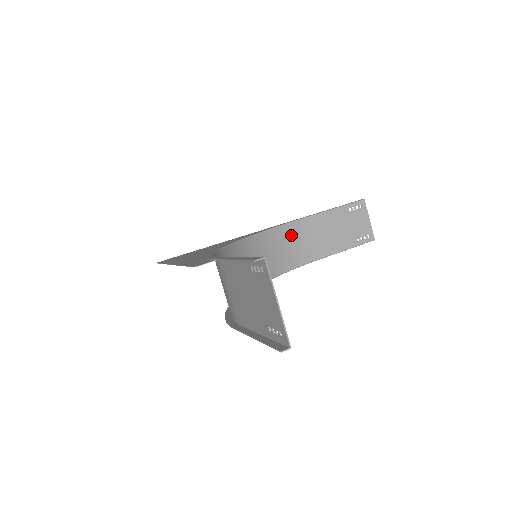
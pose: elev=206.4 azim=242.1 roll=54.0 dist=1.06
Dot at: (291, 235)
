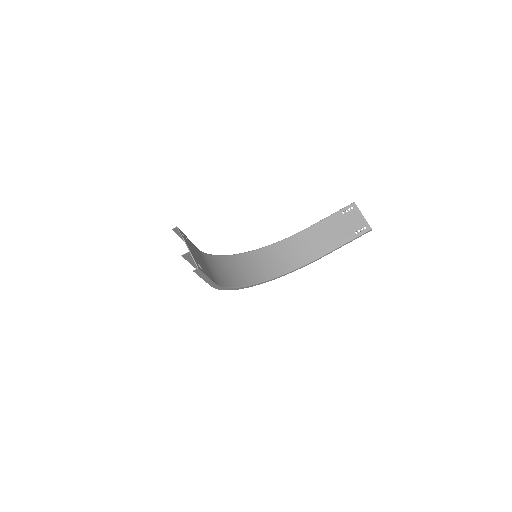
Dot at: (298, 242)
